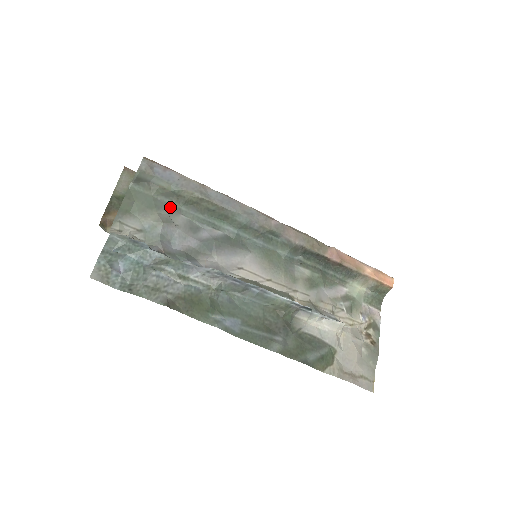
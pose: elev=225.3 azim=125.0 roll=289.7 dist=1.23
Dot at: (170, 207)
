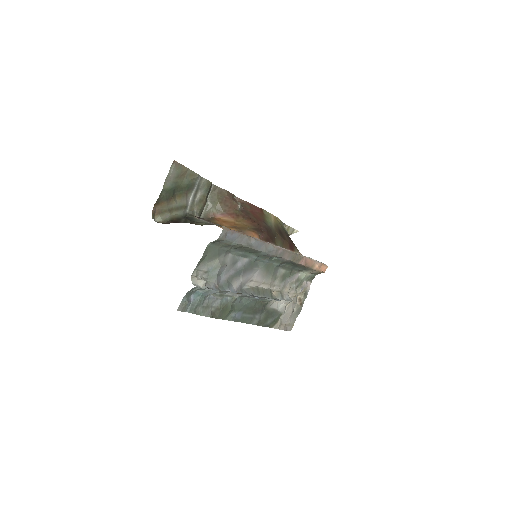
Dot at: (226, 252)
